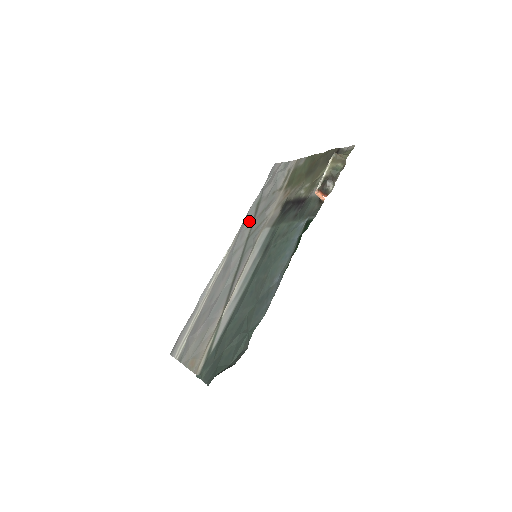
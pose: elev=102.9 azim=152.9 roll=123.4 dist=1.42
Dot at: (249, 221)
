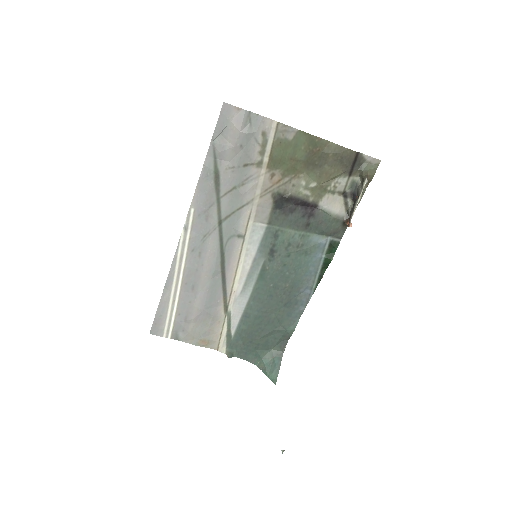
Dot at: (211, 197)
